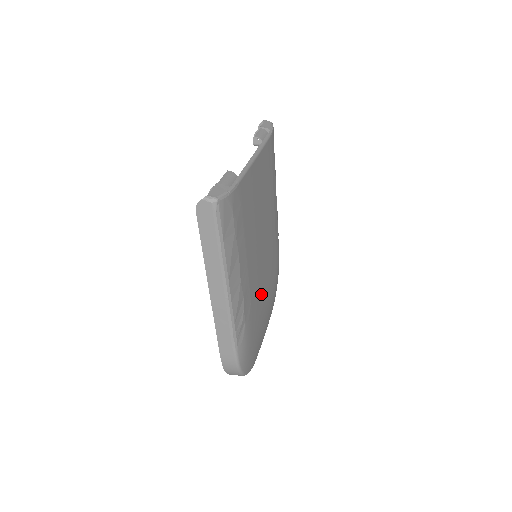
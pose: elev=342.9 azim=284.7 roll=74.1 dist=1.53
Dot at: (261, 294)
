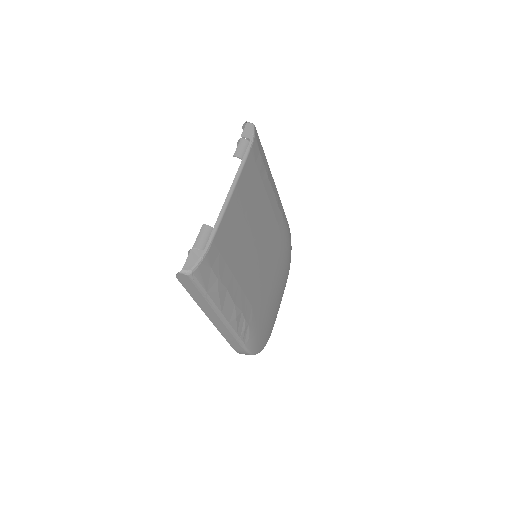
Dot at: (265, 287)
